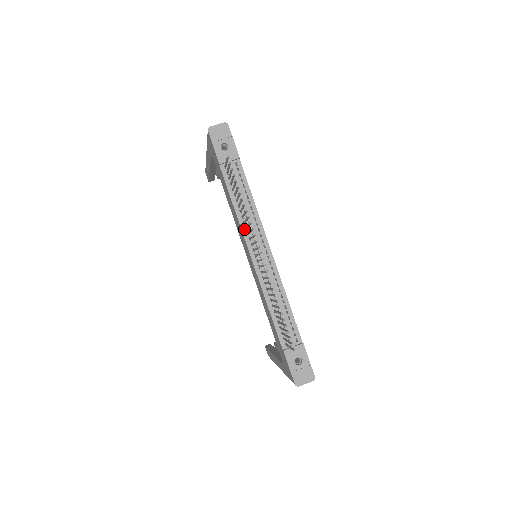
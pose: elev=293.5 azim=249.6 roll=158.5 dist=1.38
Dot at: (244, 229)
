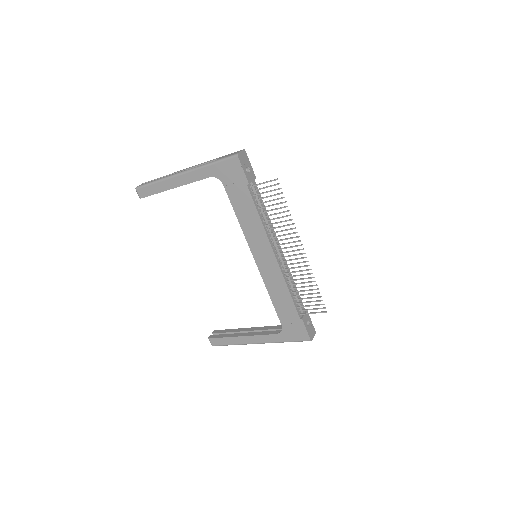
Dot at: (268, 235)
